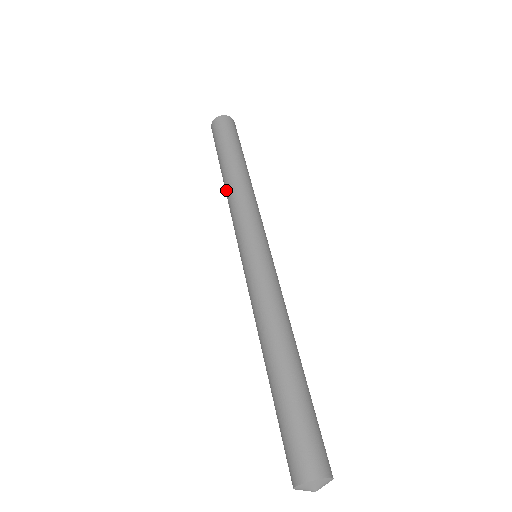
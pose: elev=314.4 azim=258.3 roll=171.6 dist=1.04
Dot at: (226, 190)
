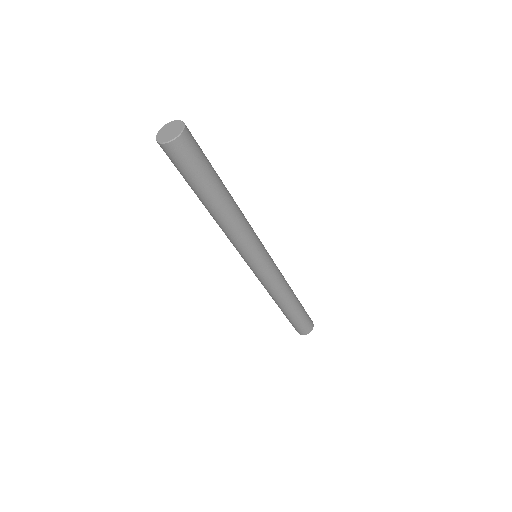
Dot at: occluded
